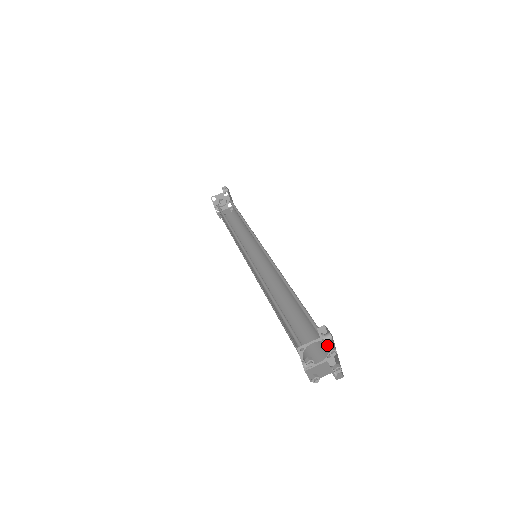
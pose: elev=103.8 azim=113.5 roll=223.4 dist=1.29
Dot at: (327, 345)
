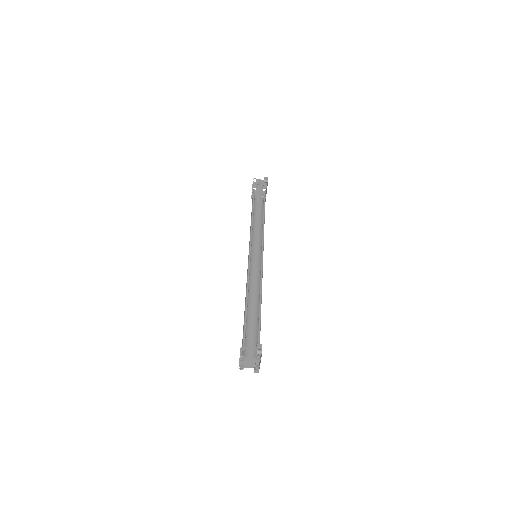
Dot at: occluded
